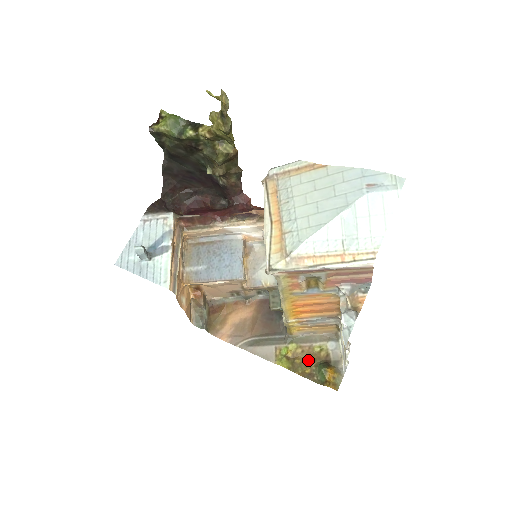
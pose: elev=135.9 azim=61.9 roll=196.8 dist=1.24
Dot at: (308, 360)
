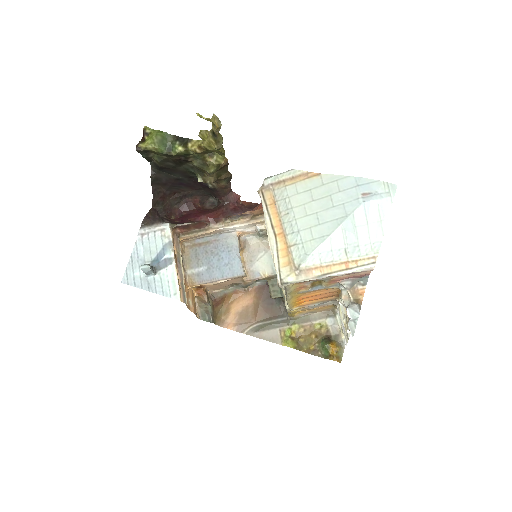
Dot at: (311, 338)
